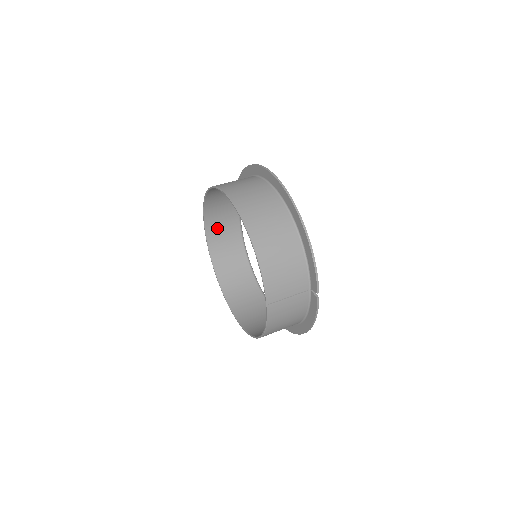
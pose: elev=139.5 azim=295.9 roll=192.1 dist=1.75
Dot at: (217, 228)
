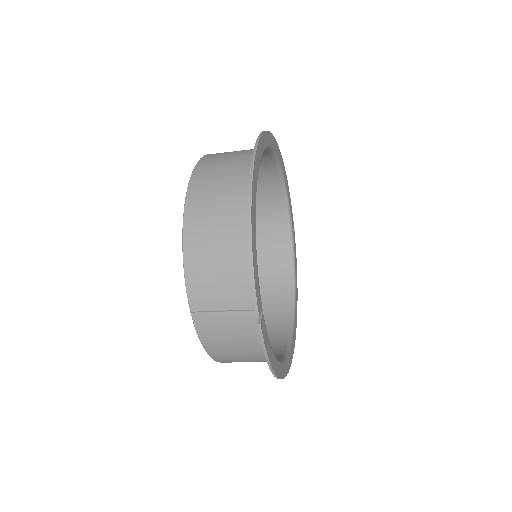
Dot at: (257, 220)
